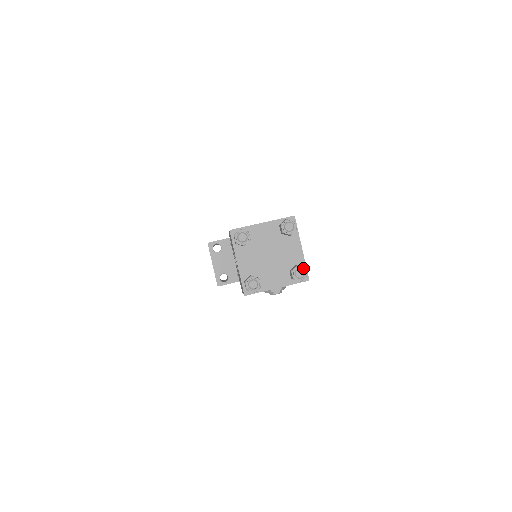
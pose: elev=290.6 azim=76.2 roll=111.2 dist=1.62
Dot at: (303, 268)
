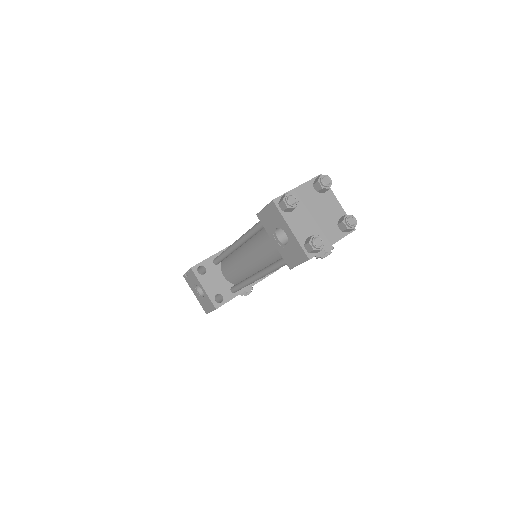
Dot at: (352, 215)
